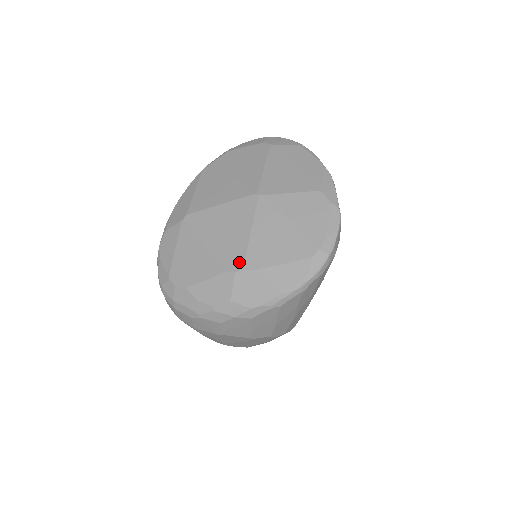
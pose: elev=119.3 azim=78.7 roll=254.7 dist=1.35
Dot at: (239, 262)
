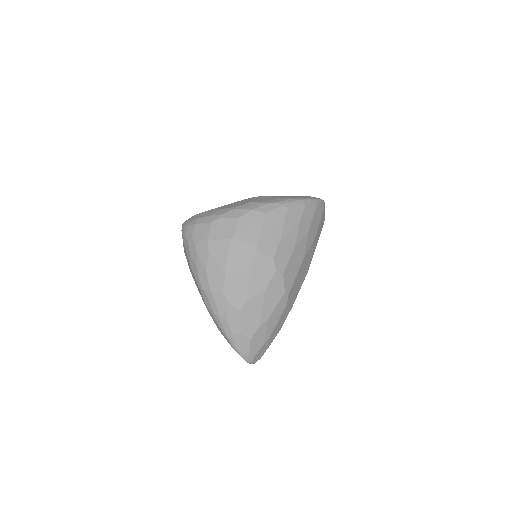
Dot at: occluded
